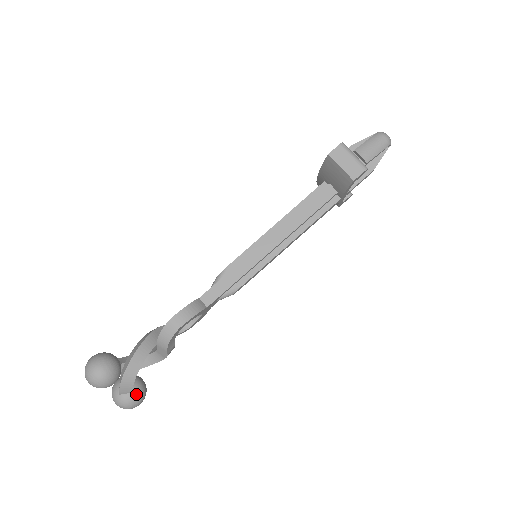
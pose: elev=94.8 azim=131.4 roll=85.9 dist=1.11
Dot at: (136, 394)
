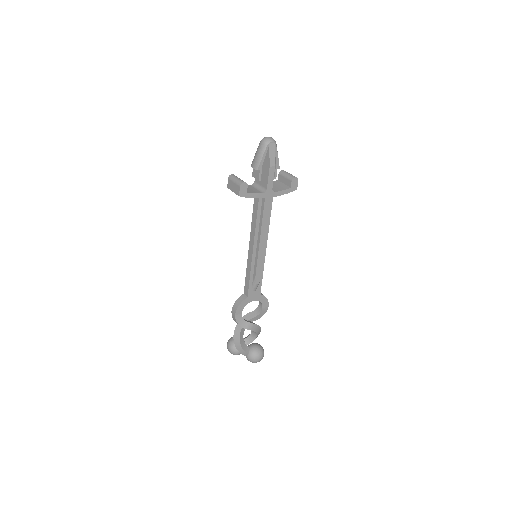
Dot at: (251, 354)
